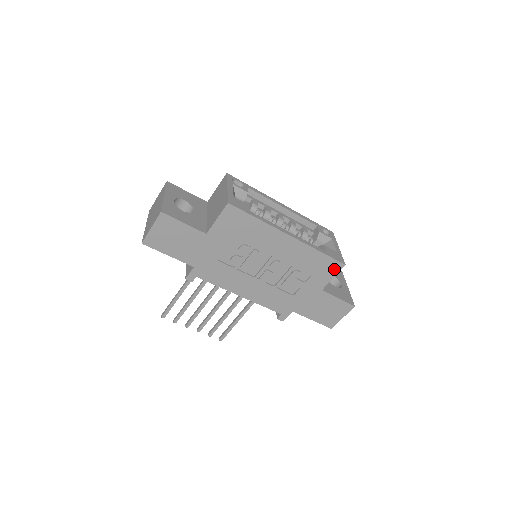
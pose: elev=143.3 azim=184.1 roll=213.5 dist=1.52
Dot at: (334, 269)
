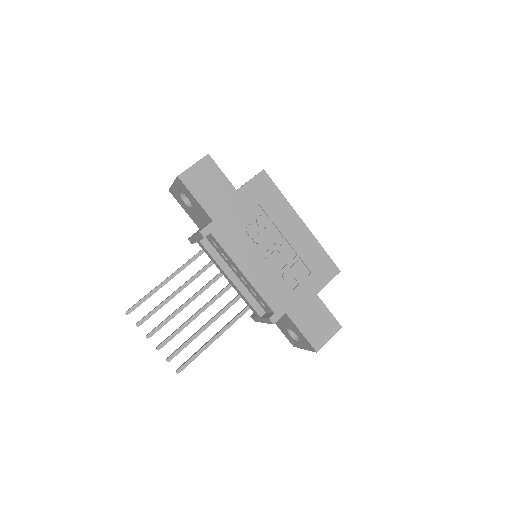
Dot at: (331, 272)
